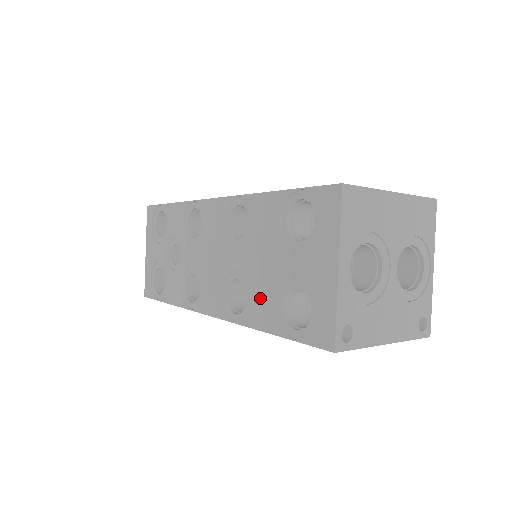
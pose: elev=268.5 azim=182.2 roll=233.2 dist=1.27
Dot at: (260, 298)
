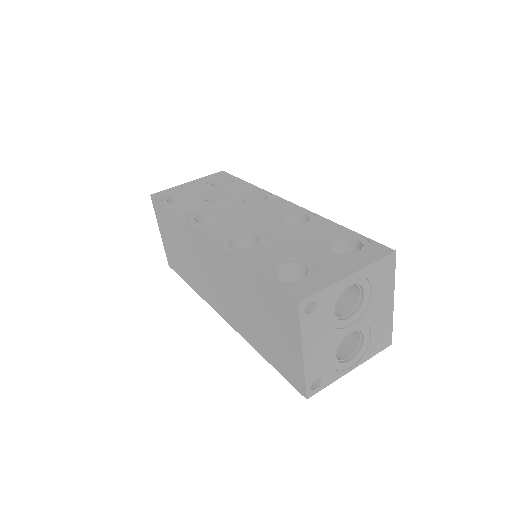
Dot at: (266, 252)
